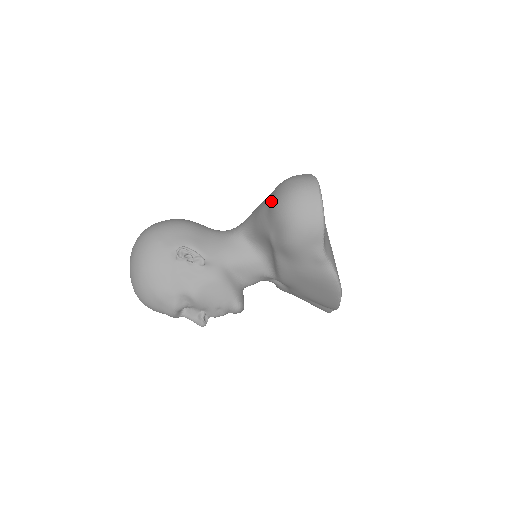
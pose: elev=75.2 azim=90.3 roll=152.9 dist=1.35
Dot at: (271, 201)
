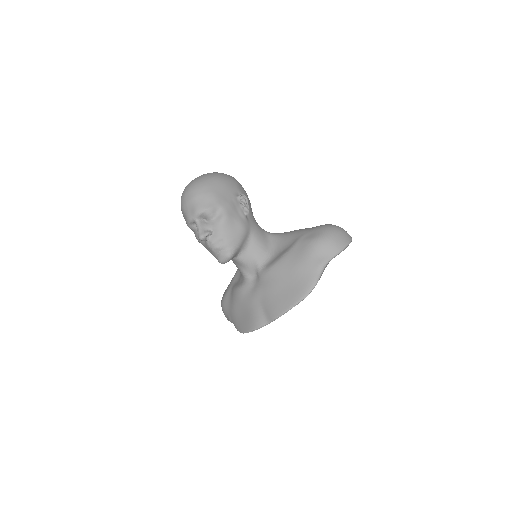
Dot at: occluded
